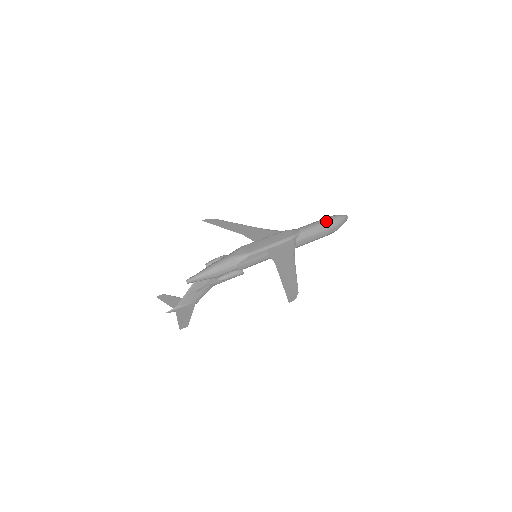
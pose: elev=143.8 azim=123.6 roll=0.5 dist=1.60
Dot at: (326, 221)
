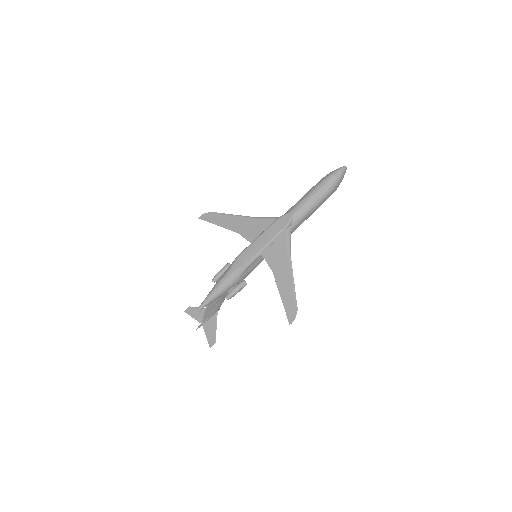
Dot at: (320, 189)
